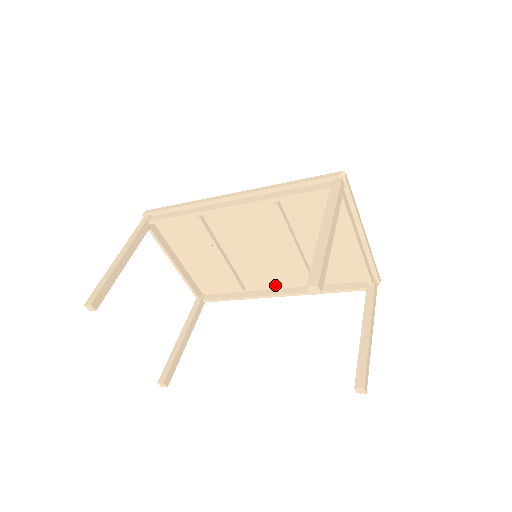
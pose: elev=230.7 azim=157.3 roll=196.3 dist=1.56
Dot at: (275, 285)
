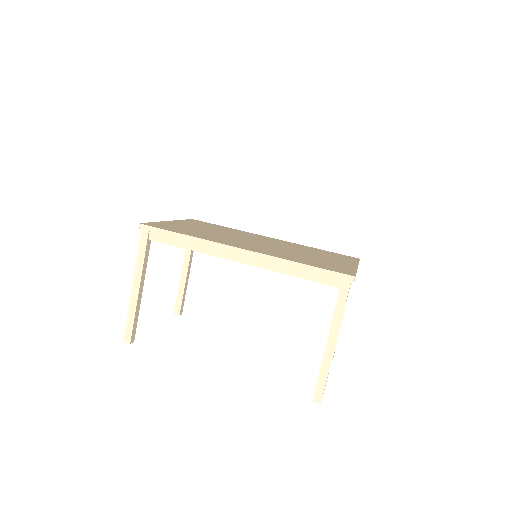
Dot at: occluded
